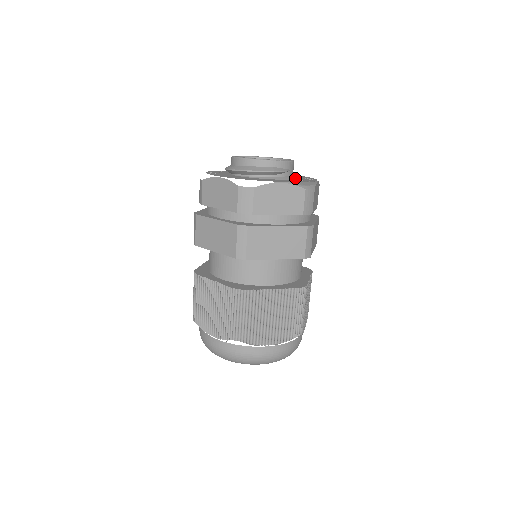
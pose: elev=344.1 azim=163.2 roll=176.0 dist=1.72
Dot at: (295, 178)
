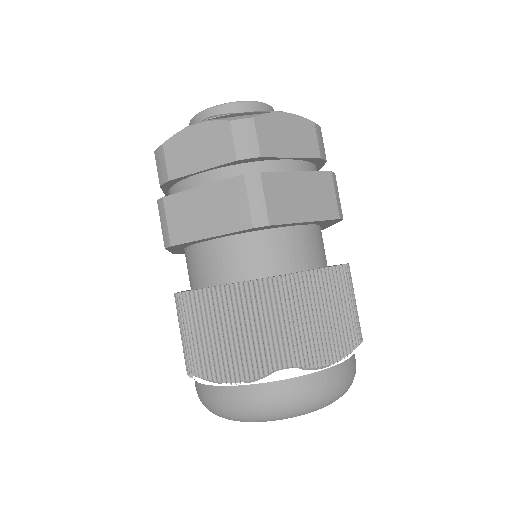
Dot at: occluded
